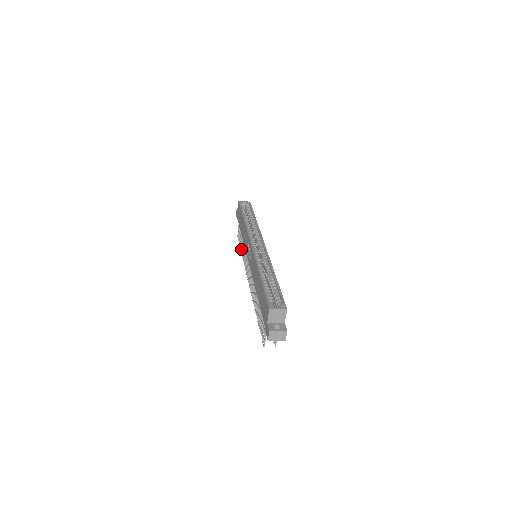
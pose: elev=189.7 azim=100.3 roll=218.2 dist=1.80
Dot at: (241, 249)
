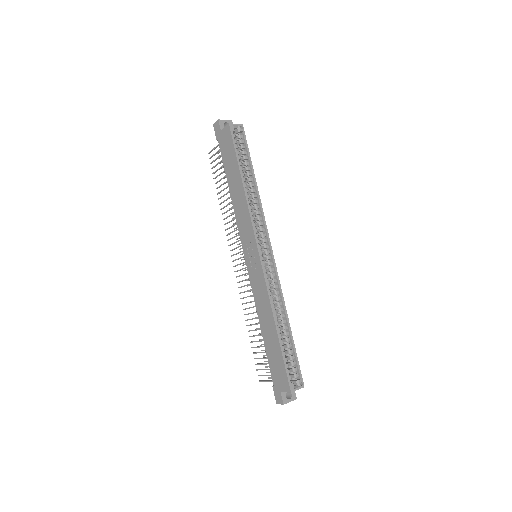
Dot at: (219, 193)
